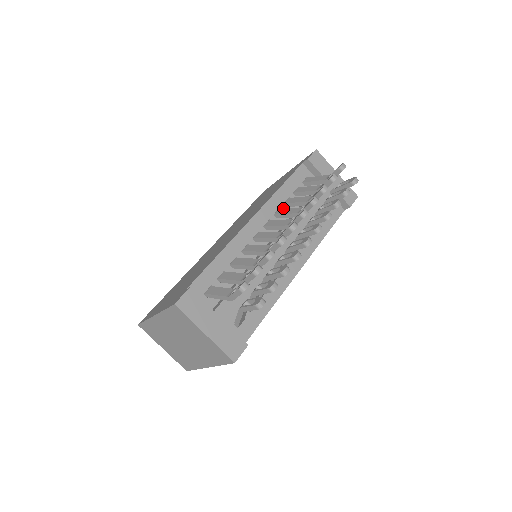
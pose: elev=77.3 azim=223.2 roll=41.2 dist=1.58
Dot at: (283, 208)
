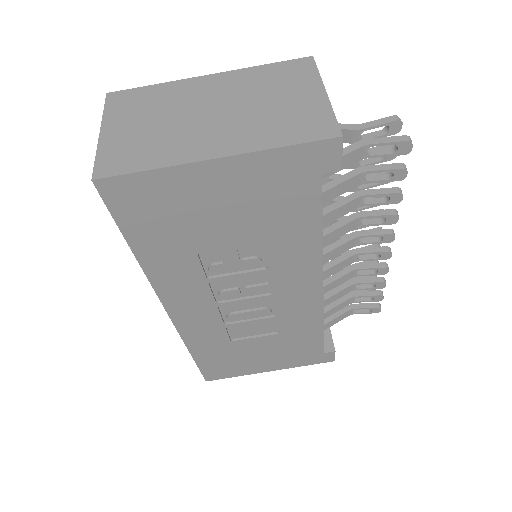
Dot at: occluded
